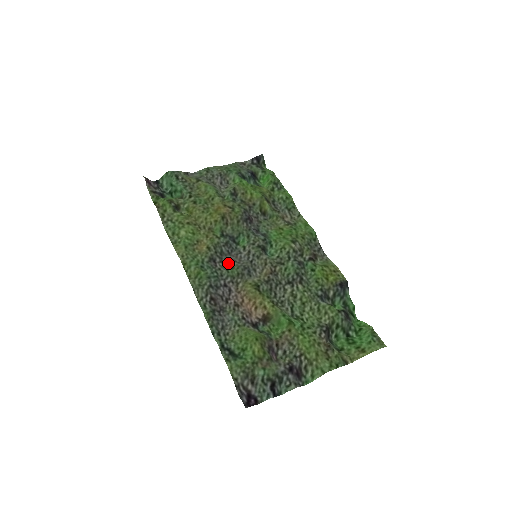
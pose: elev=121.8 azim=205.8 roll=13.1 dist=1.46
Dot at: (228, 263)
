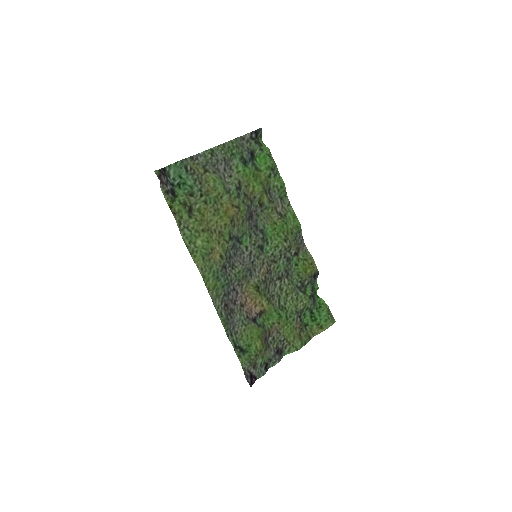
Dot at: (235, 266)
